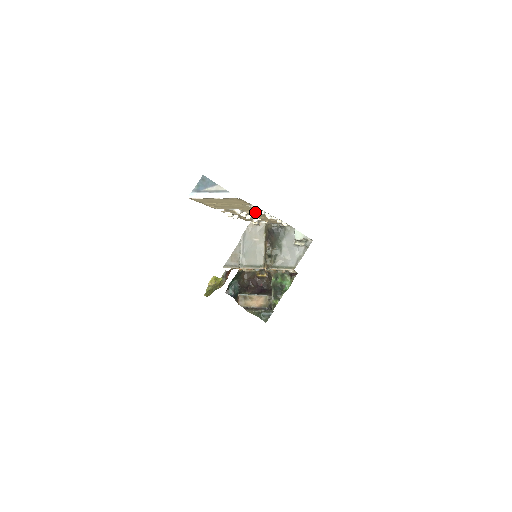
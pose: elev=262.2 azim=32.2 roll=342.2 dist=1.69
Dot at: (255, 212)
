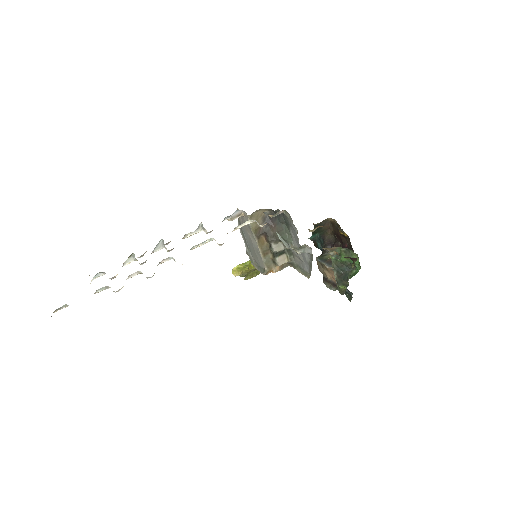
Dot at: occluded
